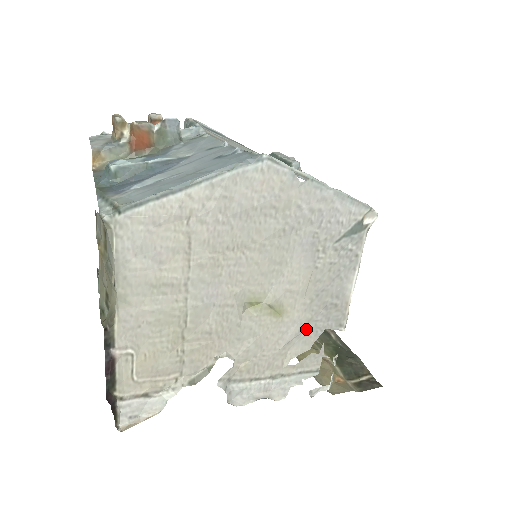
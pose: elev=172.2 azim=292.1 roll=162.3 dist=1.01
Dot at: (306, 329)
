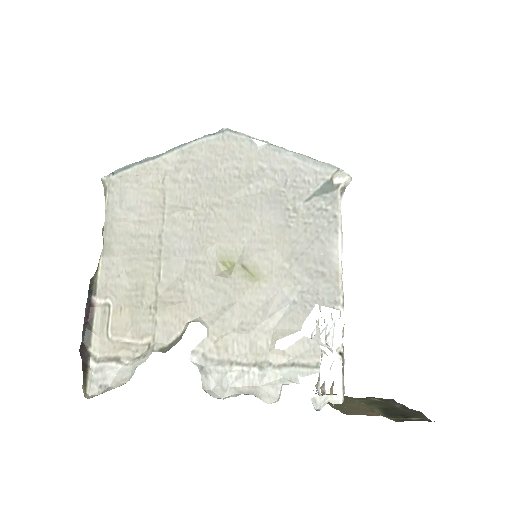
Dot at: (291, 302)
